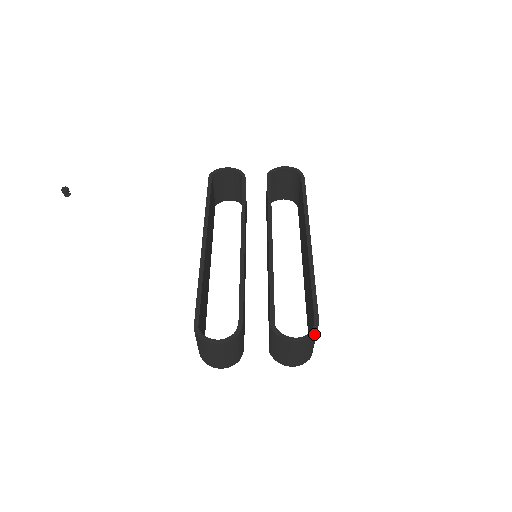
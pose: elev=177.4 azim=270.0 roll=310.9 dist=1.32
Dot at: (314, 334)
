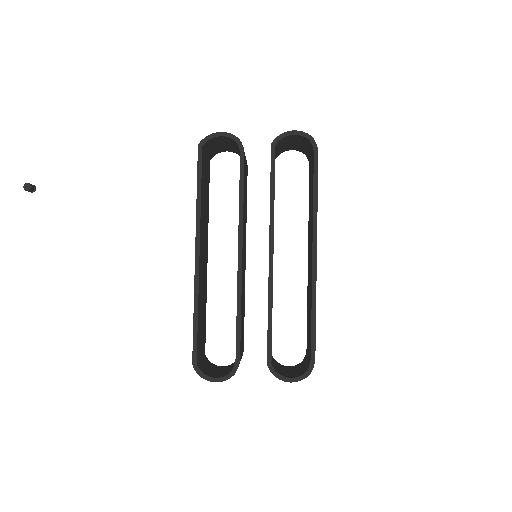
Dot at: occluded
